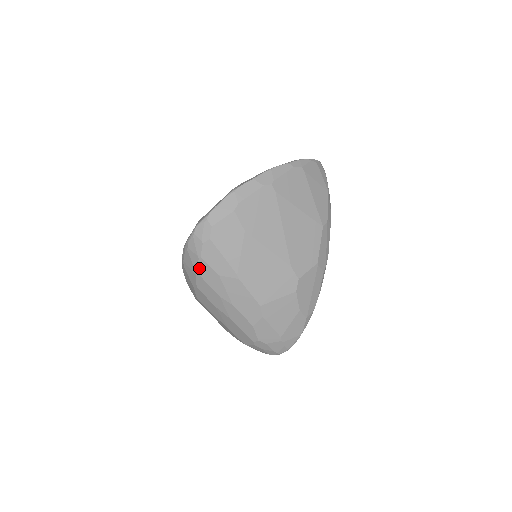
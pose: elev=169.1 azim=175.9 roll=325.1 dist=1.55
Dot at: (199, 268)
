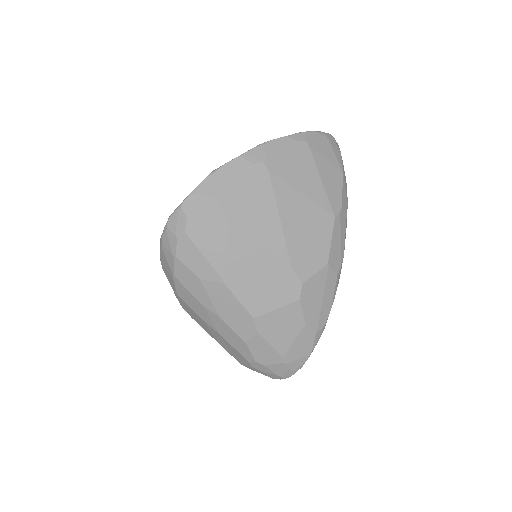
Dot at: (176, 270)
